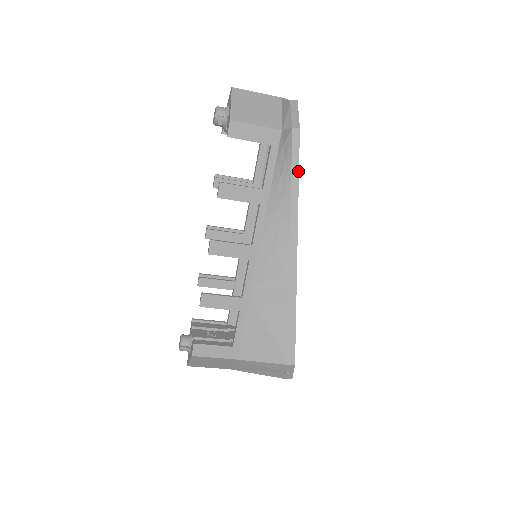
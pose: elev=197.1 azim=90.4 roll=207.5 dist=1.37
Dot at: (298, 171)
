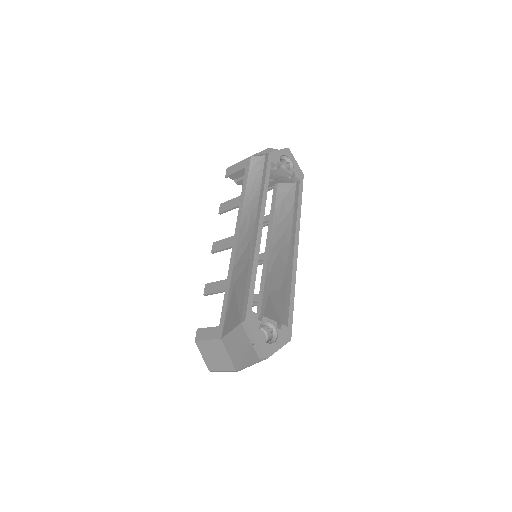
Dot at: (265, 175)
